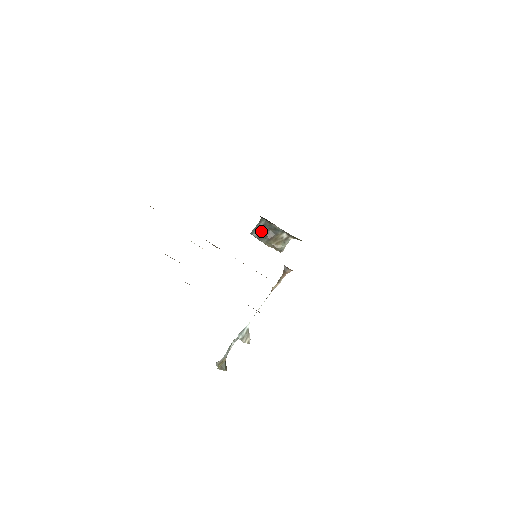
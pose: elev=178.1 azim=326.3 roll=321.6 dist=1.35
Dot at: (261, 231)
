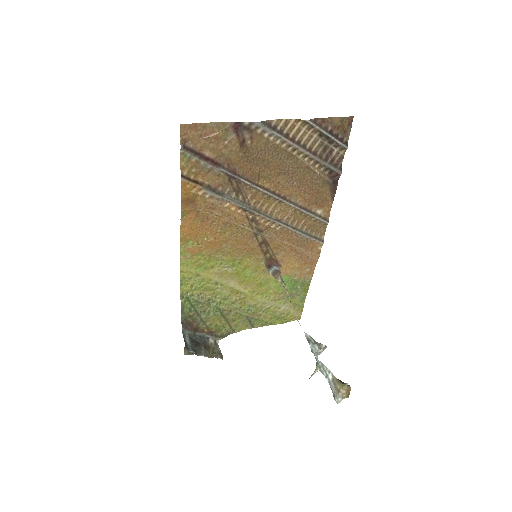
Dot at: (192, 345)
